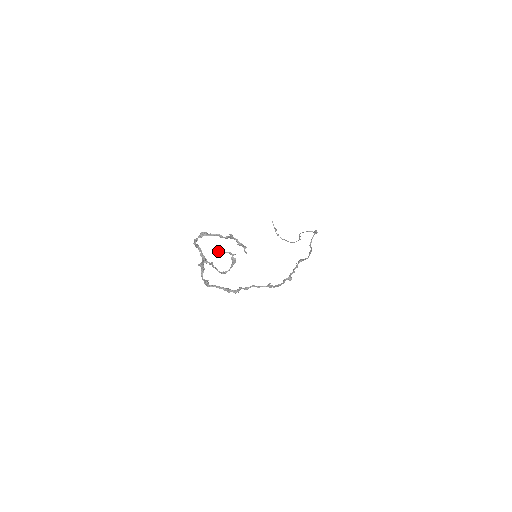
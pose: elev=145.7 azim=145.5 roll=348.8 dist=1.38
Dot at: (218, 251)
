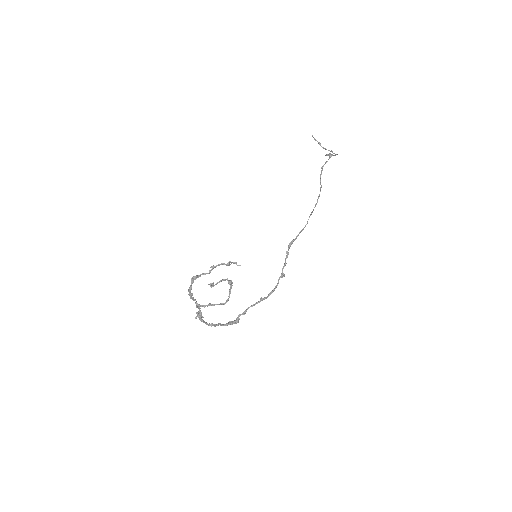
Dot at: (213, 285)
